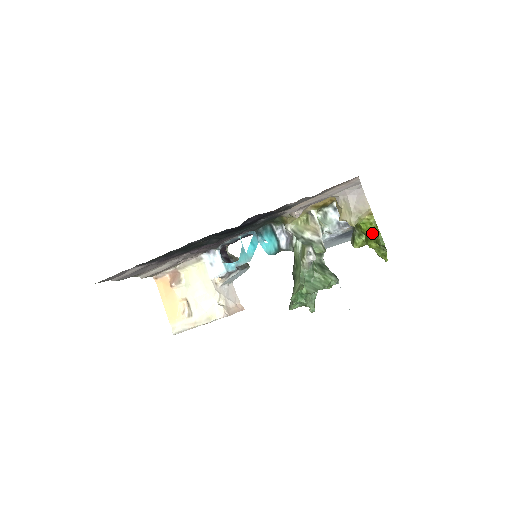
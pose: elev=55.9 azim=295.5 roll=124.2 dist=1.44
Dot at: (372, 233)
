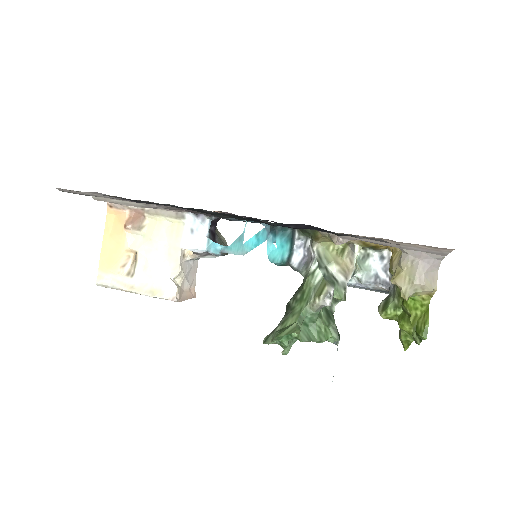
Dot at: (416, 315)
